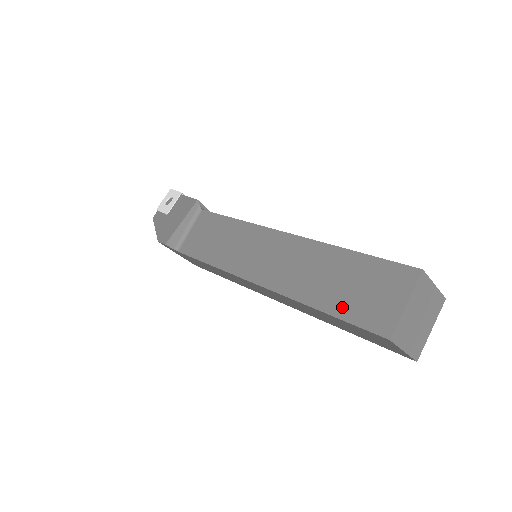
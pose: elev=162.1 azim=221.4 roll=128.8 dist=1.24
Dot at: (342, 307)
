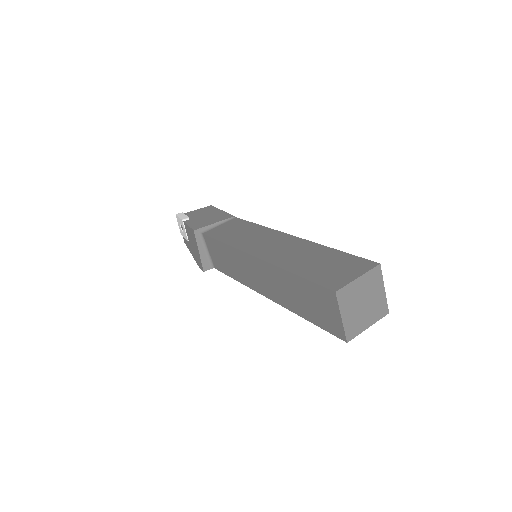
Dot at: (313, 318)
